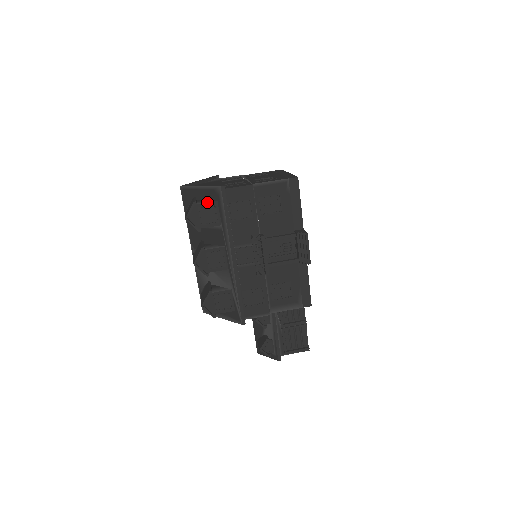
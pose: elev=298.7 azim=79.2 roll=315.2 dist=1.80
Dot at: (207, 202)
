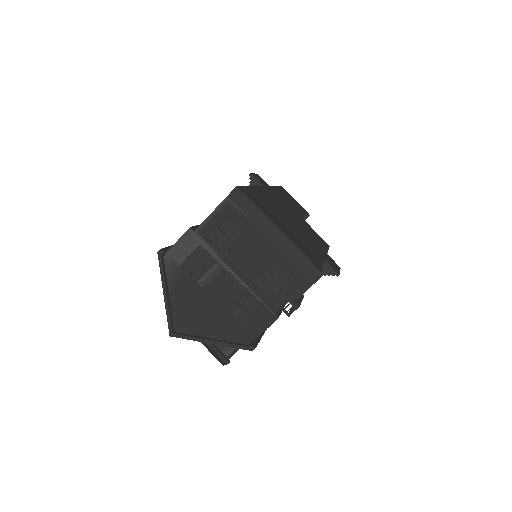
Dot at: (236, 351)
